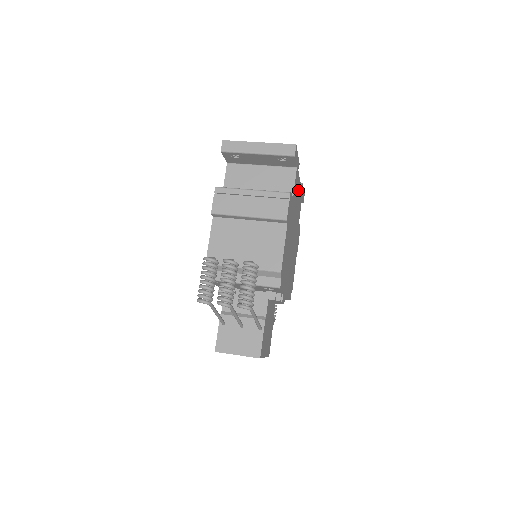
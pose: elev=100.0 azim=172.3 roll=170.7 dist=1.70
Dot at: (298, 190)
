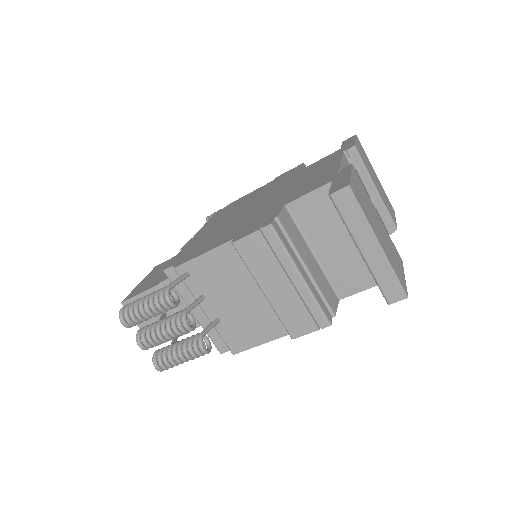
Dot at: occluded
